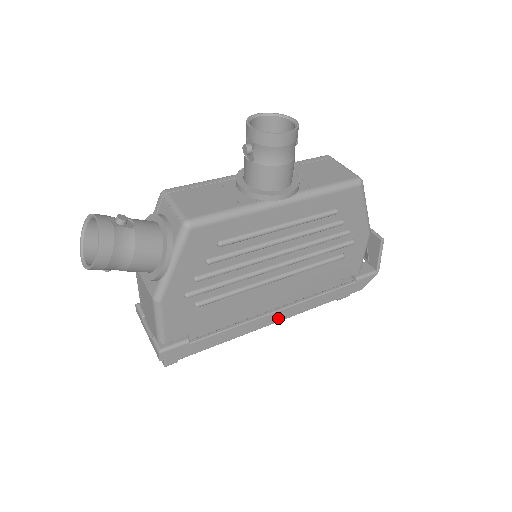
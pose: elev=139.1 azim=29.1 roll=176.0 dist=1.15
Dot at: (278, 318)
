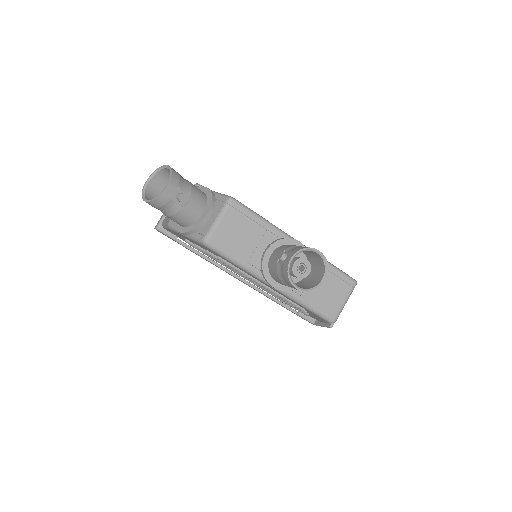
Dot at: (236, 278)
